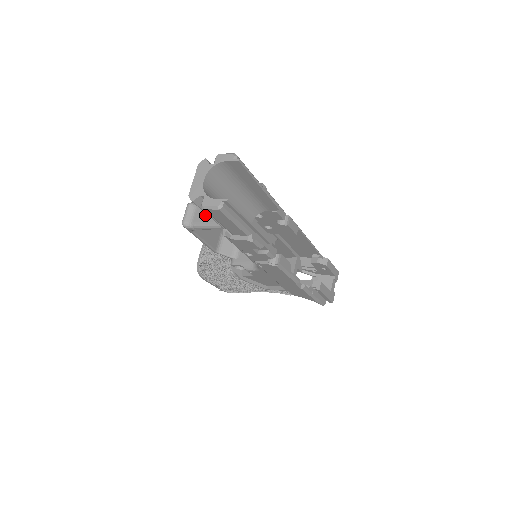
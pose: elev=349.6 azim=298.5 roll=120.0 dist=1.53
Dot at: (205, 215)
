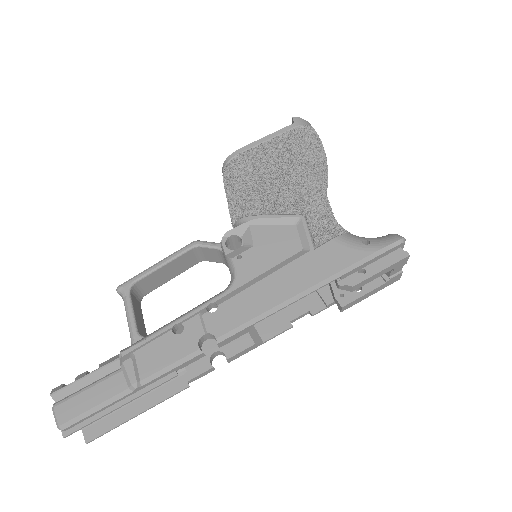
Dot at: occluded
